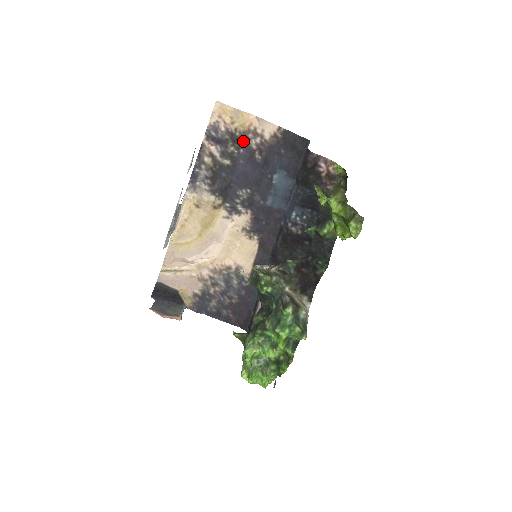
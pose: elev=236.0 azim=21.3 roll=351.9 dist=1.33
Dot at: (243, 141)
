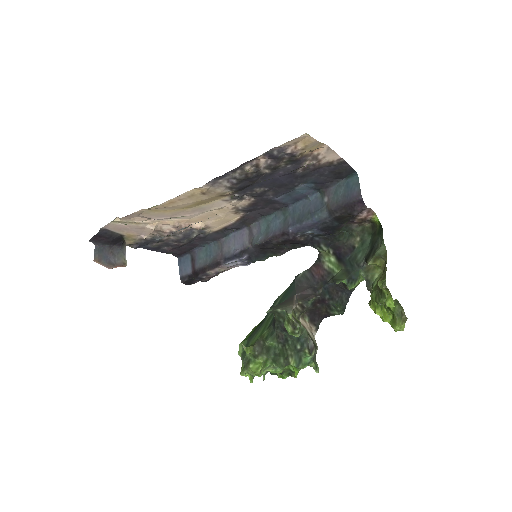
Dot at: (298, 161)
